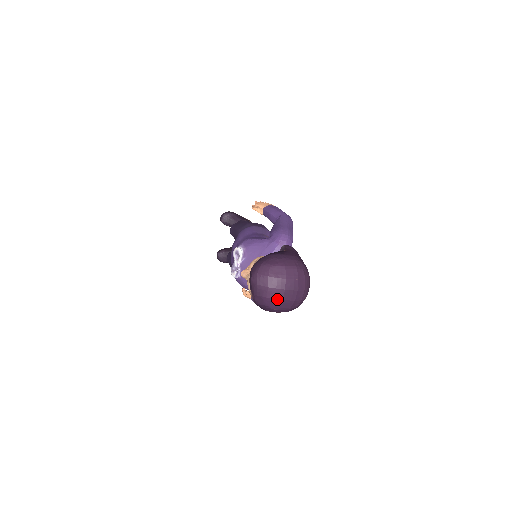
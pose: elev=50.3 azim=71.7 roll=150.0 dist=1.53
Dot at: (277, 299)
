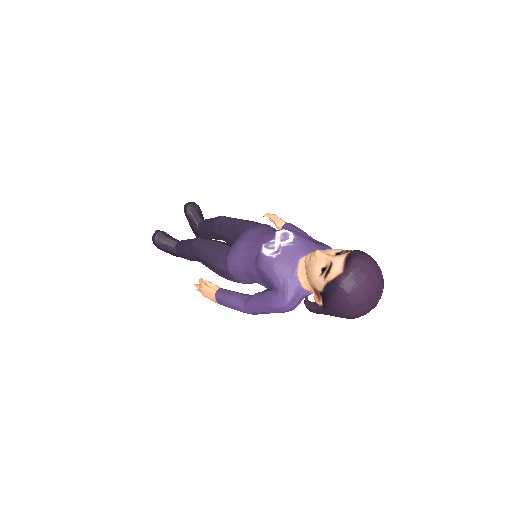
Dot at: (365, 294)
